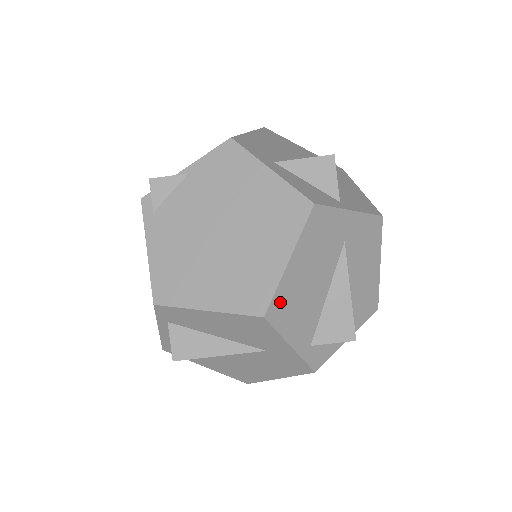
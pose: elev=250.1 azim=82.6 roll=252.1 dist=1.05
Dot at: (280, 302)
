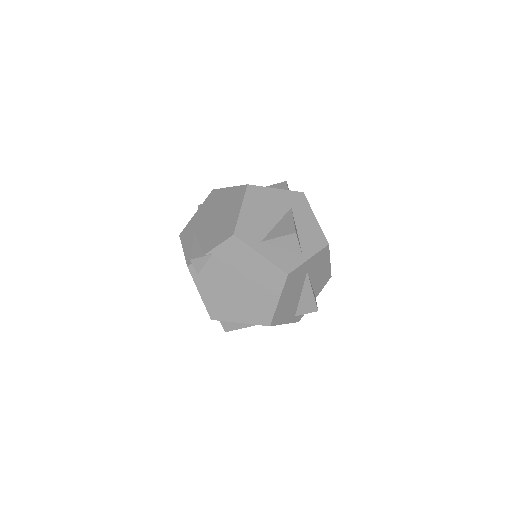
Dot at: (277, 316)
